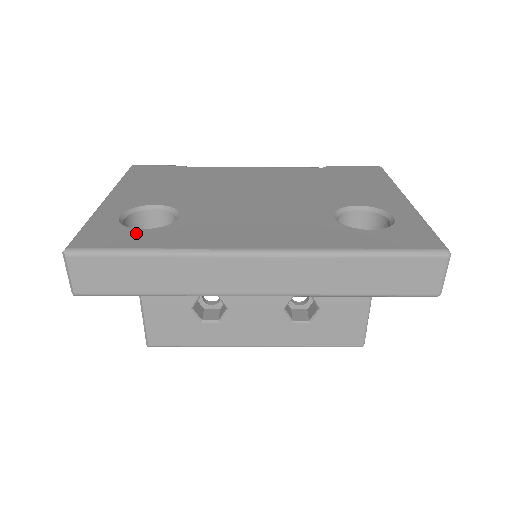
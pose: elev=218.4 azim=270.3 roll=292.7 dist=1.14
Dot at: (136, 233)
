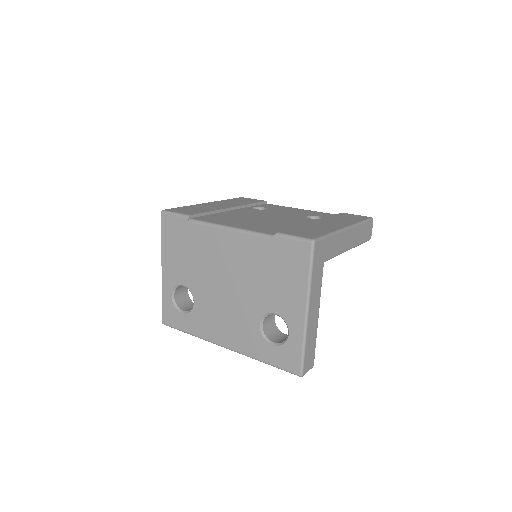
Dot at: (181, 317)
